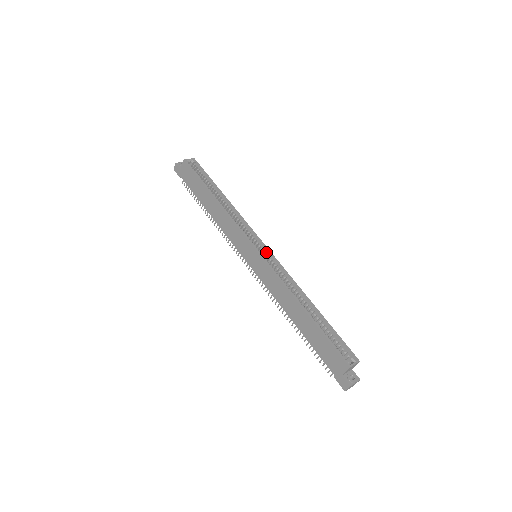
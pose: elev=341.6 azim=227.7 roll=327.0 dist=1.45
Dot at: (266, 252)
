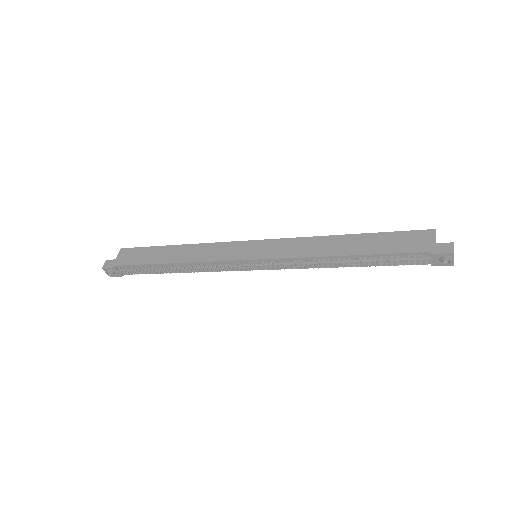
Dot at: occluded
